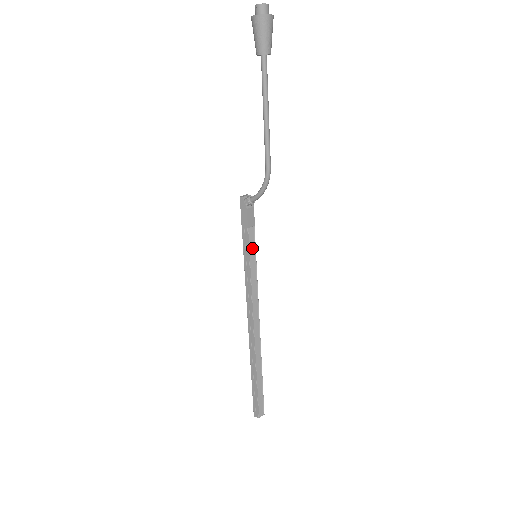
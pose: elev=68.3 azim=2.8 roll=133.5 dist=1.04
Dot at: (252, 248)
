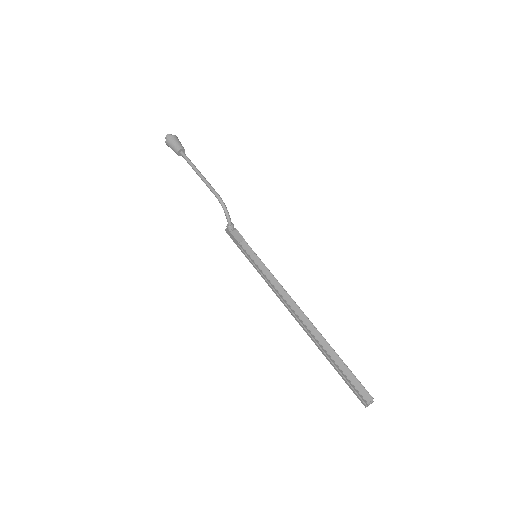
Dot at: (252, 254)
